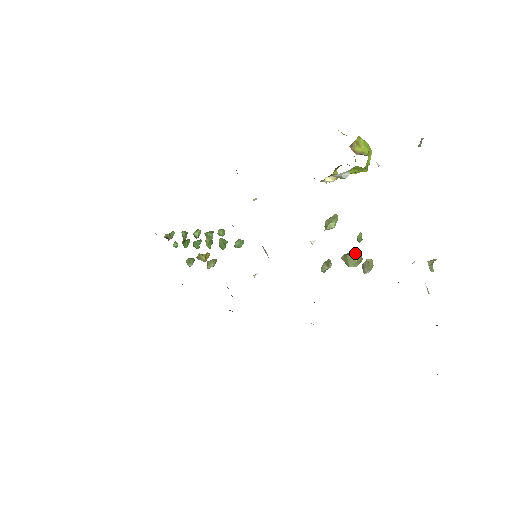
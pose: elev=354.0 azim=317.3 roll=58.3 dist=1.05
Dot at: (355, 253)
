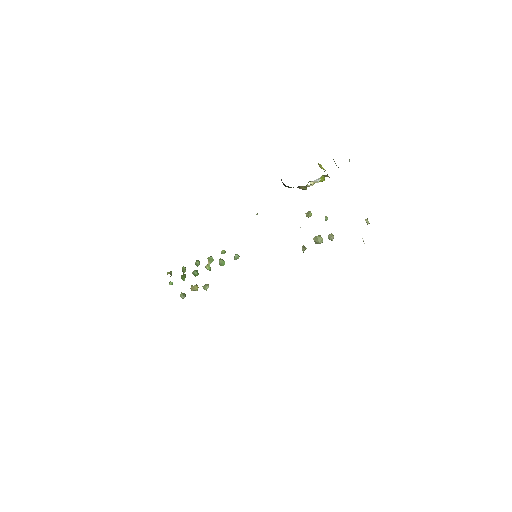
Dot at: occluded
